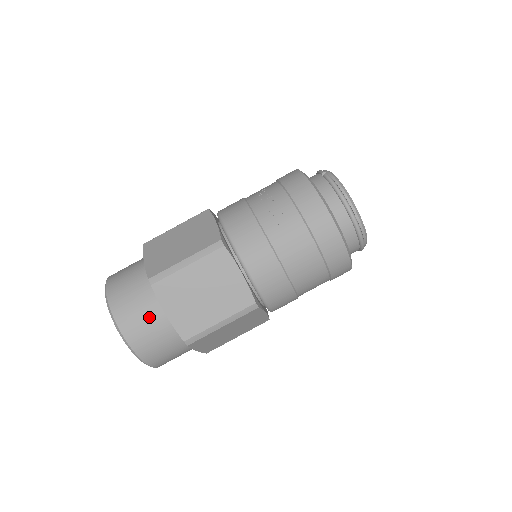
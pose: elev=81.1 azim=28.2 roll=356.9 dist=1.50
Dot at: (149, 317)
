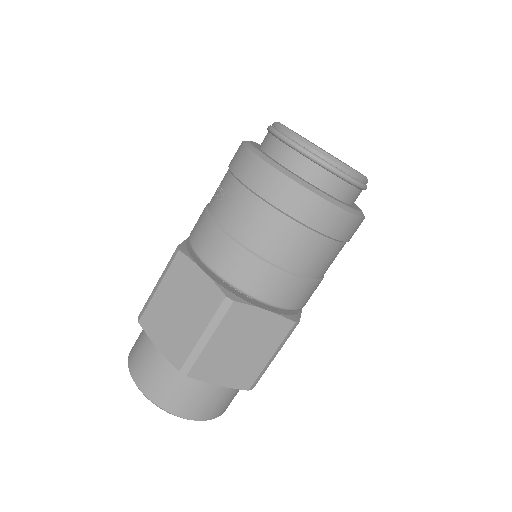
Dot at: (150, 357)
